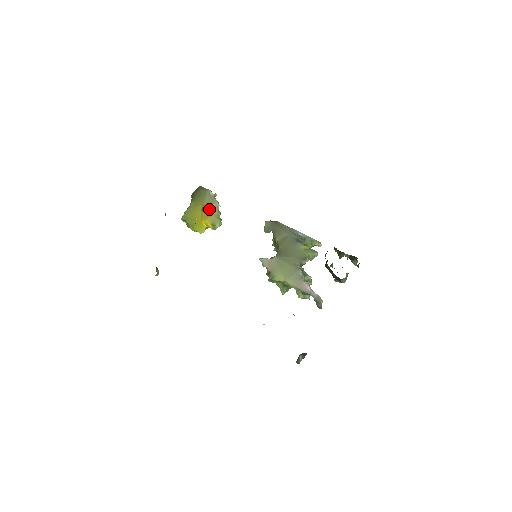
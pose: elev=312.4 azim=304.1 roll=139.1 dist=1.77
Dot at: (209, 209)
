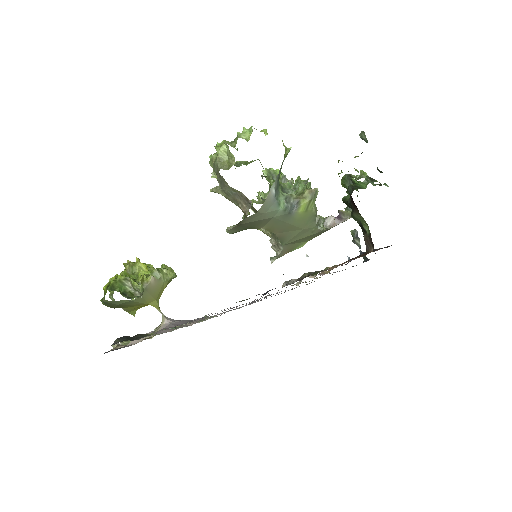
Dot at: (157, 297)
